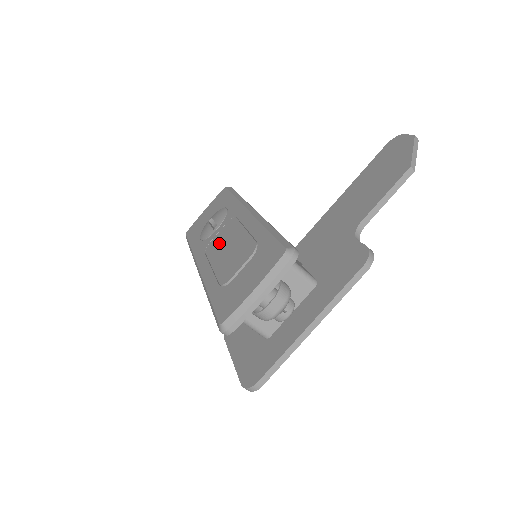
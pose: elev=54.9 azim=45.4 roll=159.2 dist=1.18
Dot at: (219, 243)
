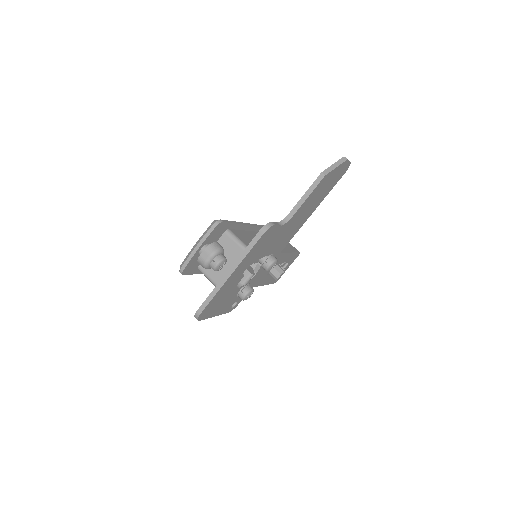
Dot at: occluded
